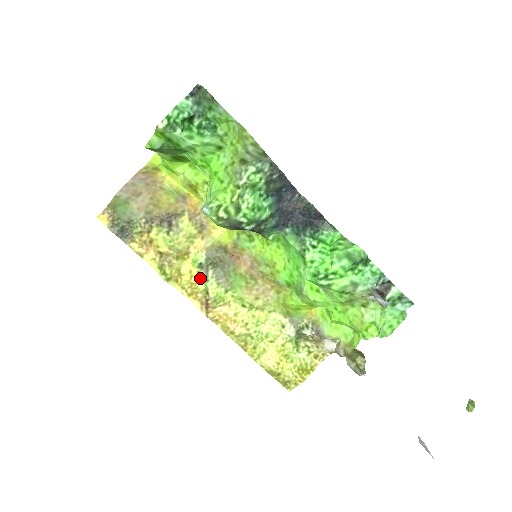
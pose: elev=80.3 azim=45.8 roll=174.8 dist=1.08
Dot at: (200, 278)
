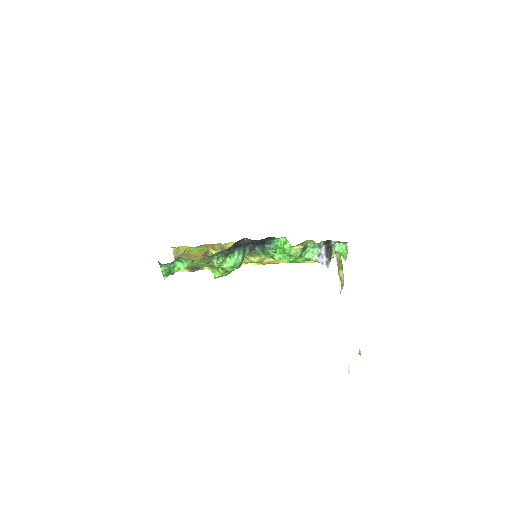
Dot at: (244, 260)
